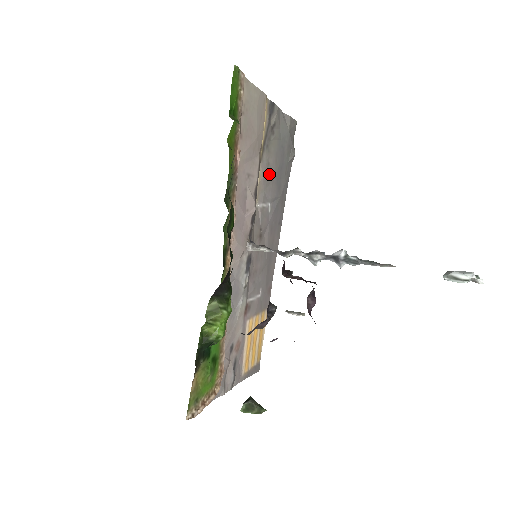
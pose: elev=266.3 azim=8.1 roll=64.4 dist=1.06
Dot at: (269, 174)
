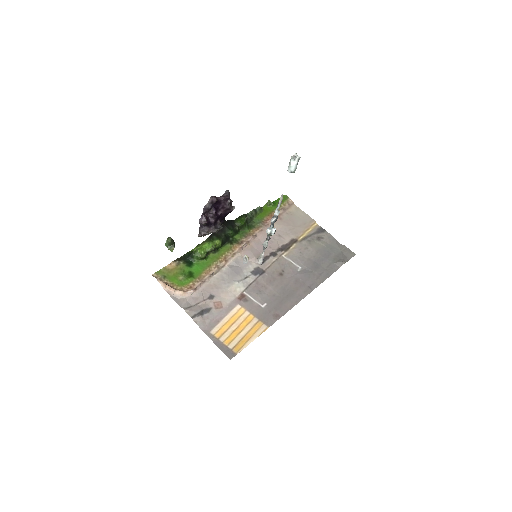
Dot at: (306, 253)
